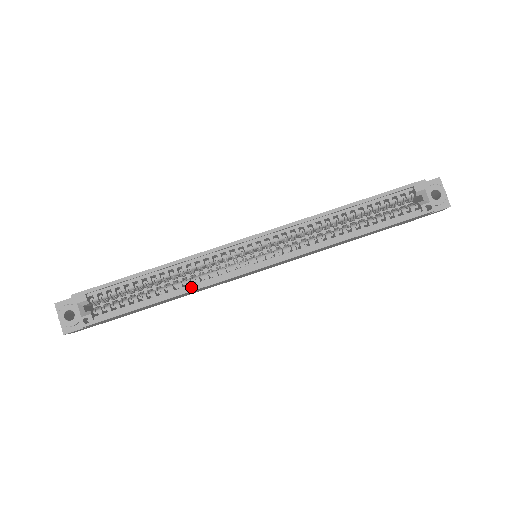
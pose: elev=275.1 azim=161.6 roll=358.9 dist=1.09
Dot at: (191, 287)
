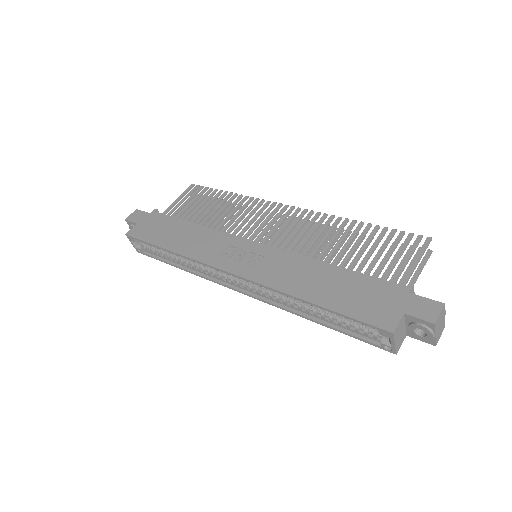
Dot at: (195, 270)
